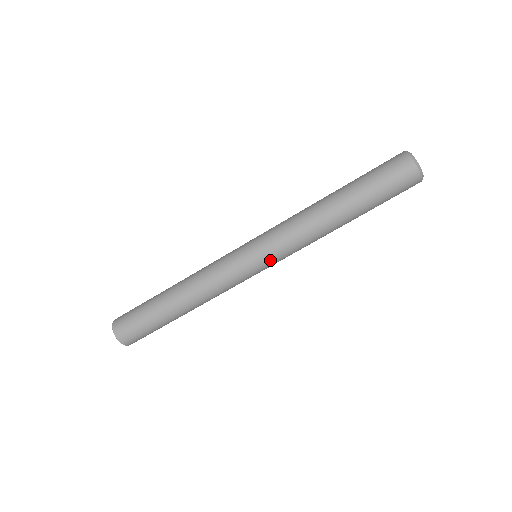
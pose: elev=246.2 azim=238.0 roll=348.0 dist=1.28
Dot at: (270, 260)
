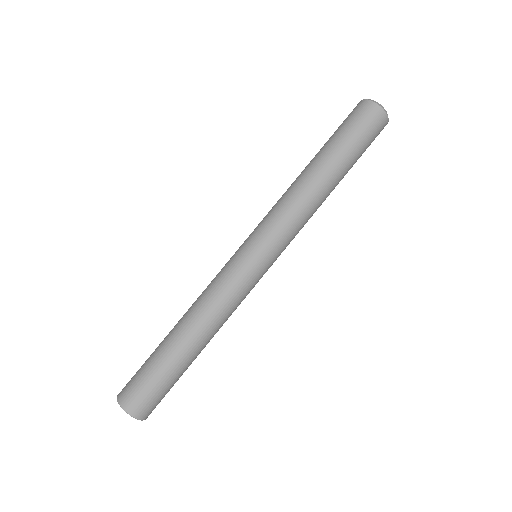
Dot at: (259, 238)
